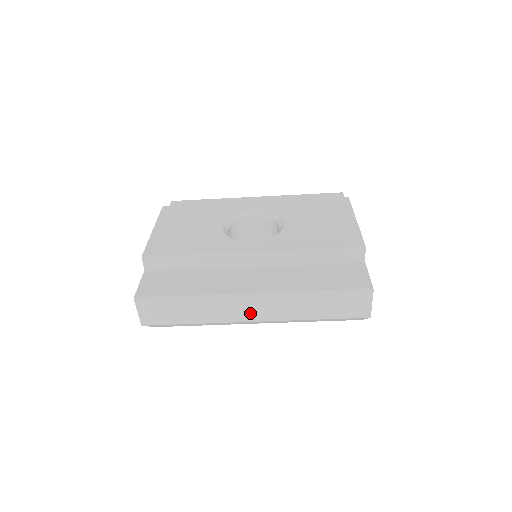
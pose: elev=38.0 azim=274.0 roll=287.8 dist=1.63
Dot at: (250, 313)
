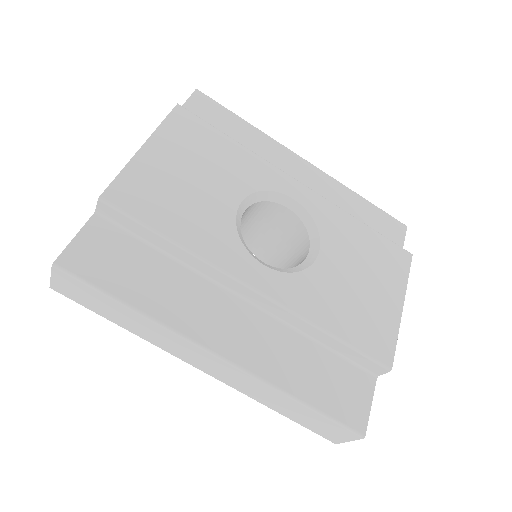
Dot at: (201, 363)
